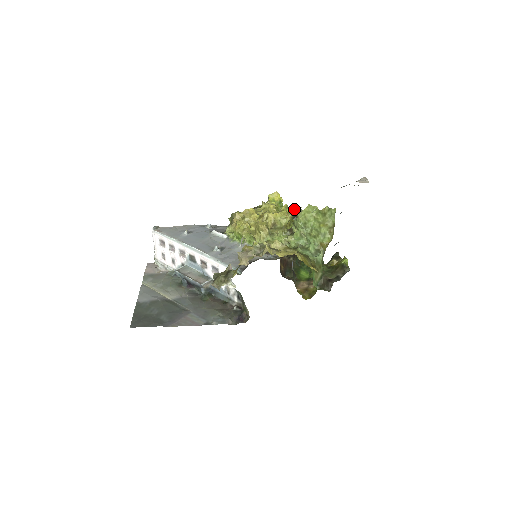
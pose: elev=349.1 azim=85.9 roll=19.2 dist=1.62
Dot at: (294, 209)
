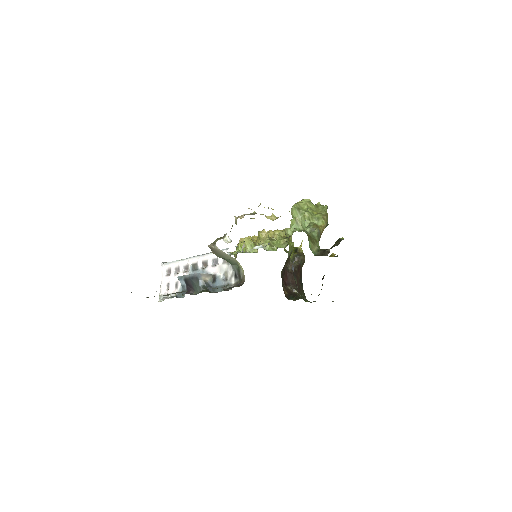
Dot at: (295, 247)
